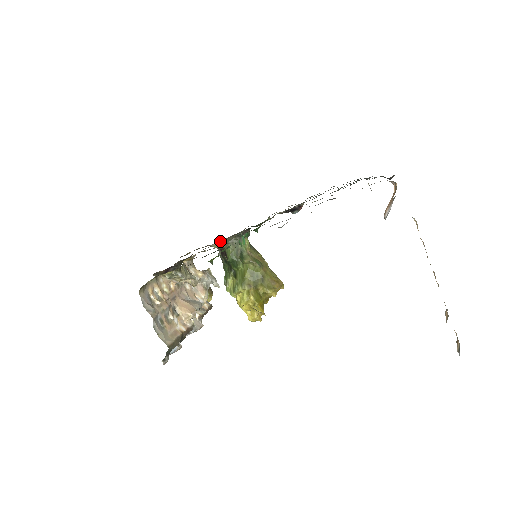
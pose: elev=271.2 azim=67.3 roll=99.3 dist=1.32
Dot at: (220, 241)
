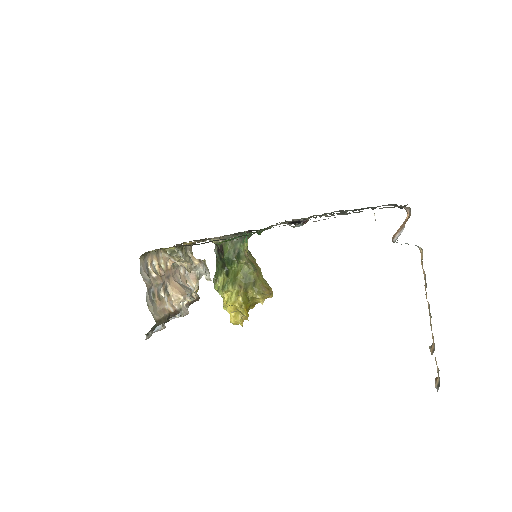
Dot at: (220, 236)
